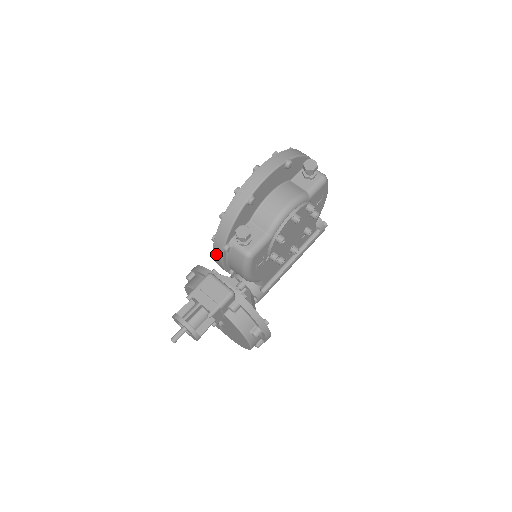
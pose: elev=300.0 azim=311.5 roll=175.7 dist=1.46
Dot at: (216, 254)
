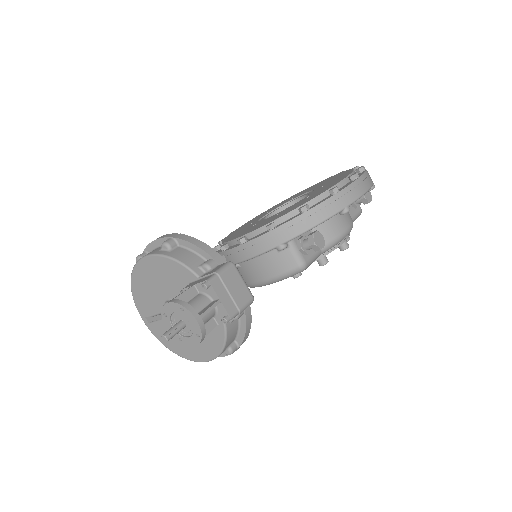
Dot at: (257, 244)
